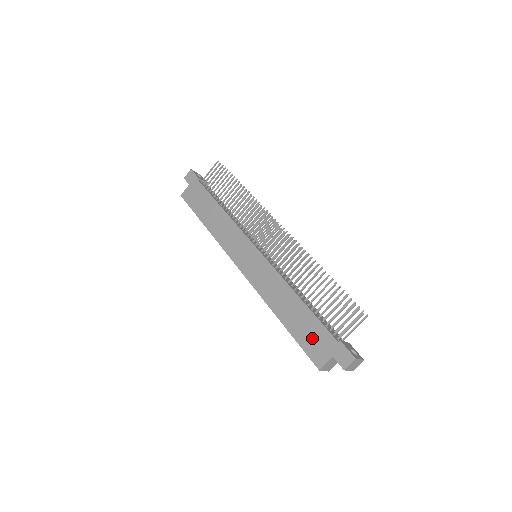
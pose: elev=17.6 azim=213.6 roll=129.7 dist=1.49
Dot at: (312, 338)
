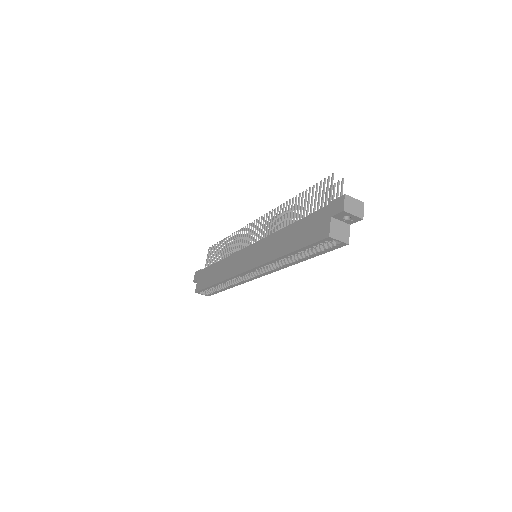
Dot at: (311, 229)
